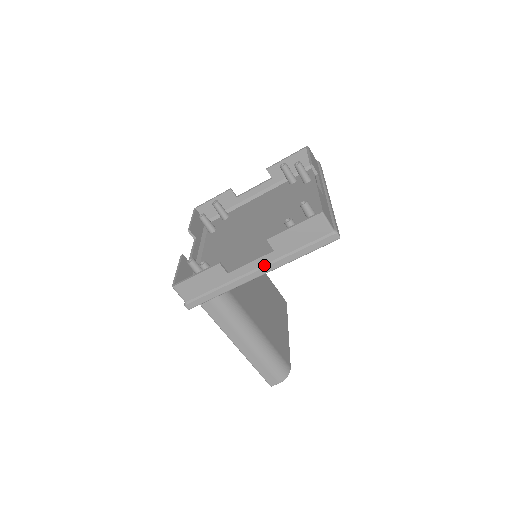
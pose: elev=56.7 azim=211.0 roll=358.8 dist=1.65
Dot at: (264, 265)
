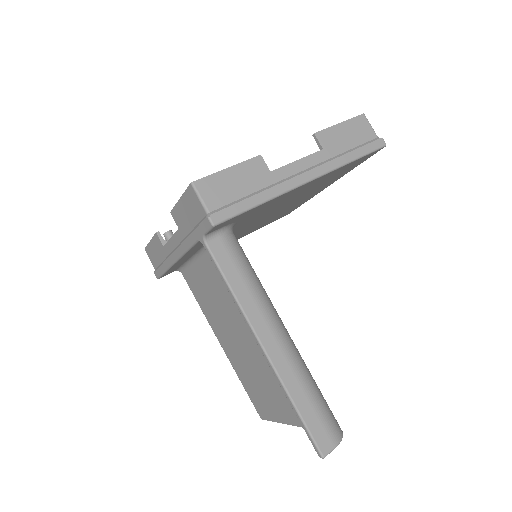
Dot at: (314, 166)
